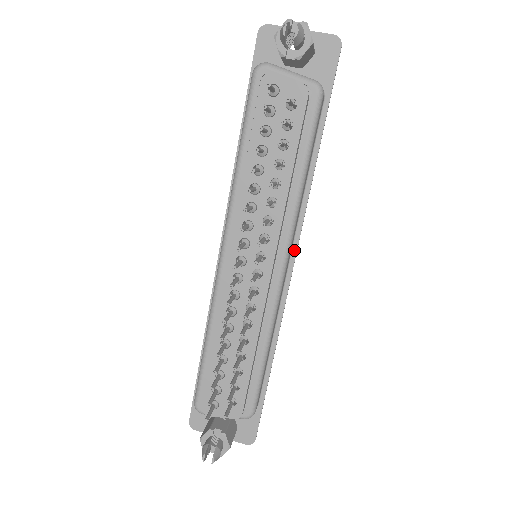
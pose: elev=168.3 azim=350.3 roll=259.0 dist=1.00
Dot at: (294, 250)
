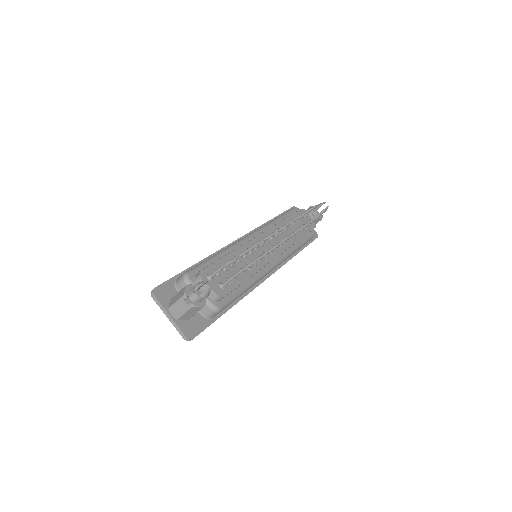
Dot at: (273, 271)
